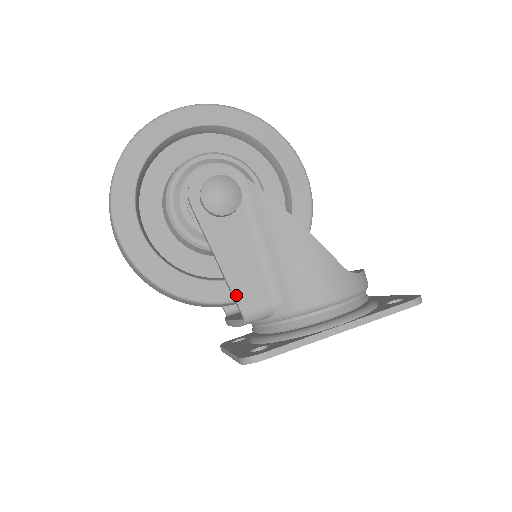
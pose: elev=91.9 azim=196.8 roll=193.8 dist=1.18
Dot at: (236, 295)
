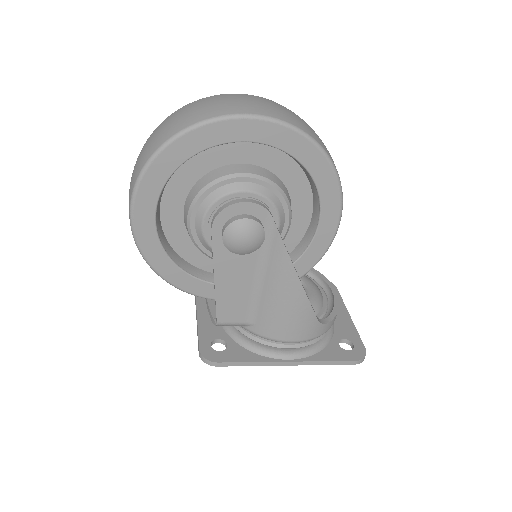
Dot at: (218, 309)
